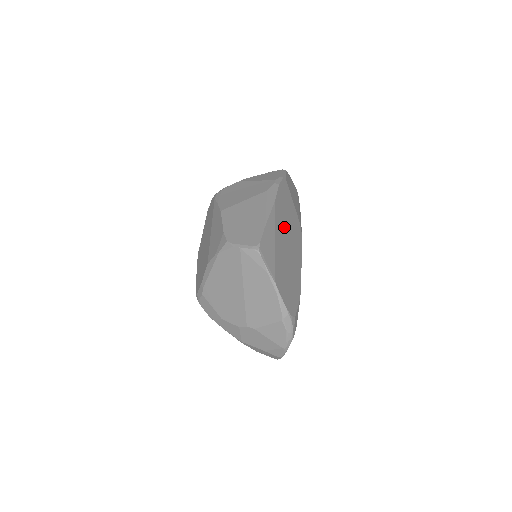
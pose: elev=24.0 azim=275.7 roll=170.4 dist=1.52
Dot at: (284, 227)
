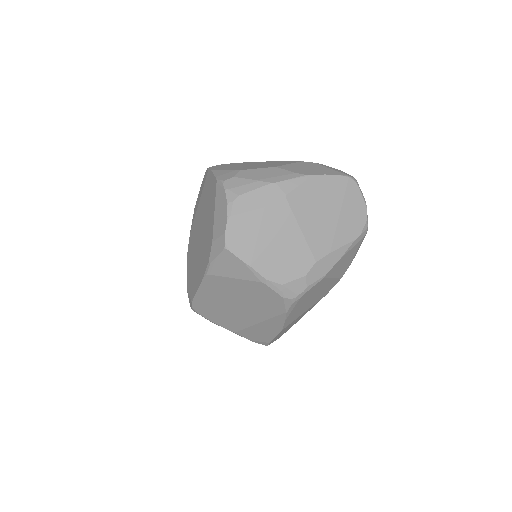
Dot at: occluded
